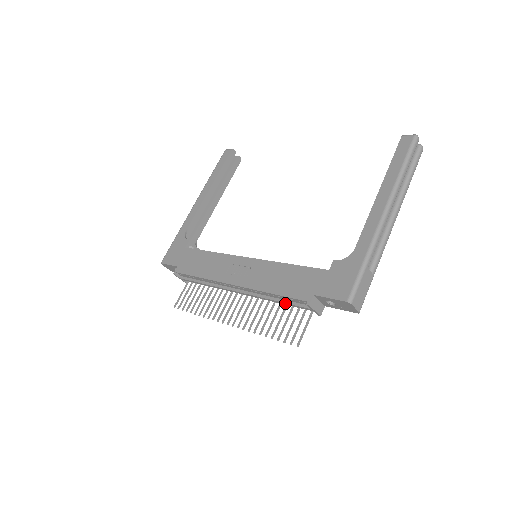
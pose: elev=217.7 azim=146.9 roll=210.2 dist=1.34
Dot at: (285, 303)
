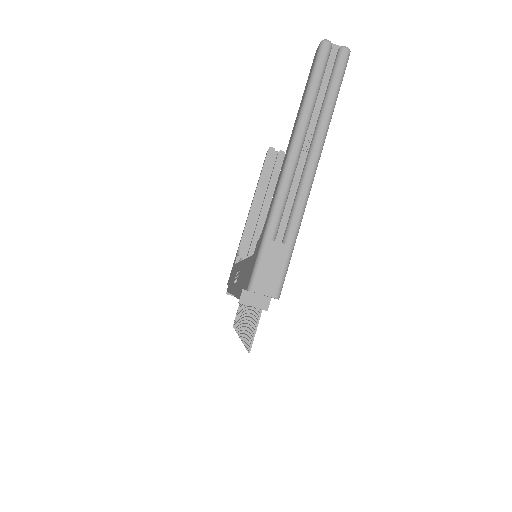
Dot at: occluded
